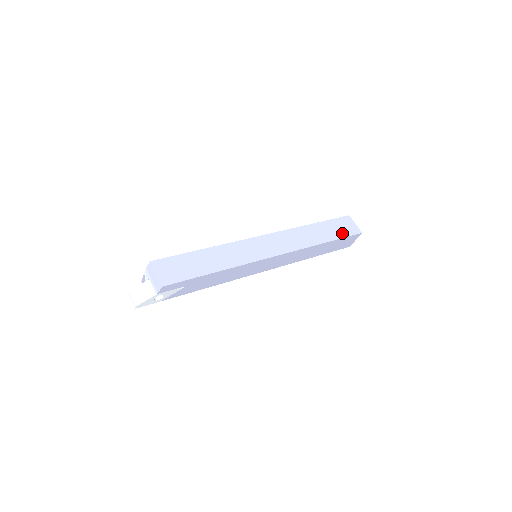
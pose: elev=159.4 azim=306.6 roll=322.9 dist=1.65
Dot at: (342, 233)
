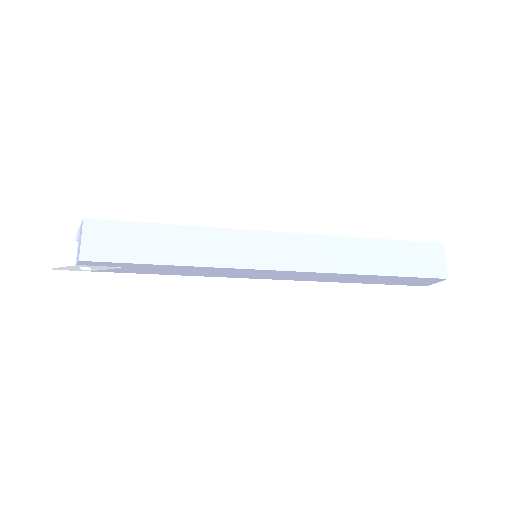
Dot at: (412, 268)
